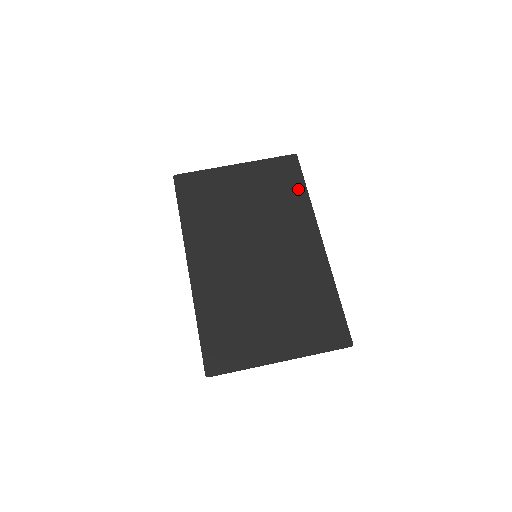
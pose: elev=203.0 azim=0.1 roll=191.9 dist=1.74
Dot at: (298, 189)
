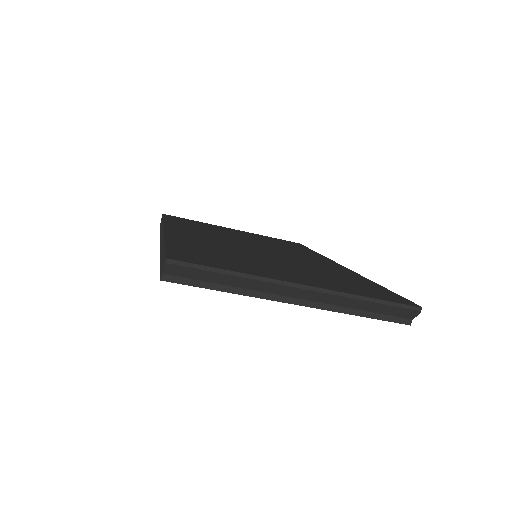
Dot at: (305, 249)
